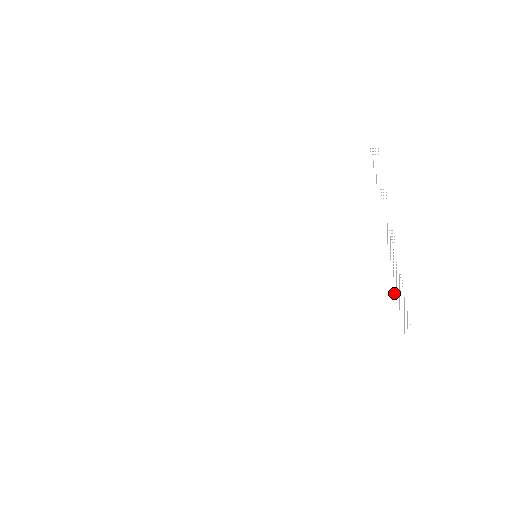
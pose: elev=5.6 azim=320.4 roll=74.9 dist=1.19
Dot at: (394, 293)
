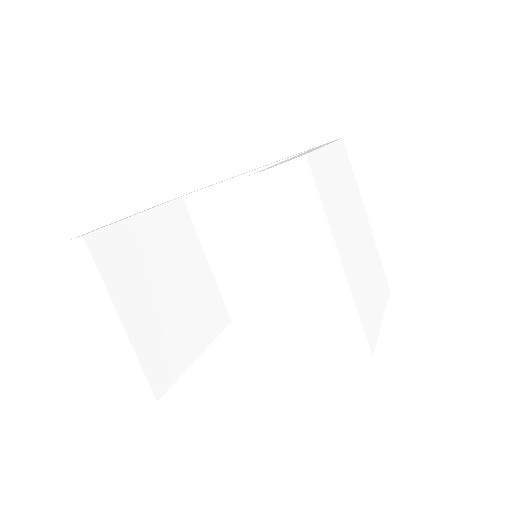
Dot at: (380, 261)
